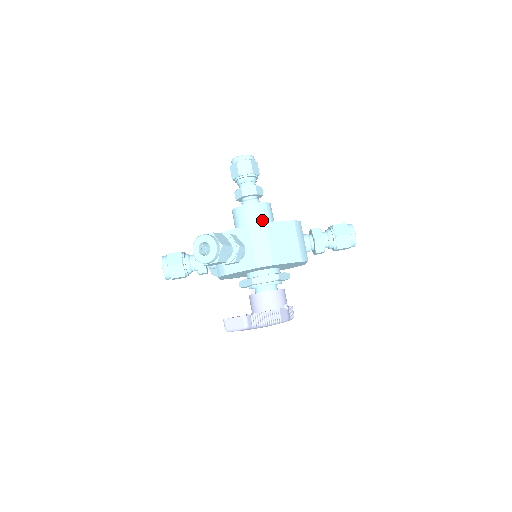
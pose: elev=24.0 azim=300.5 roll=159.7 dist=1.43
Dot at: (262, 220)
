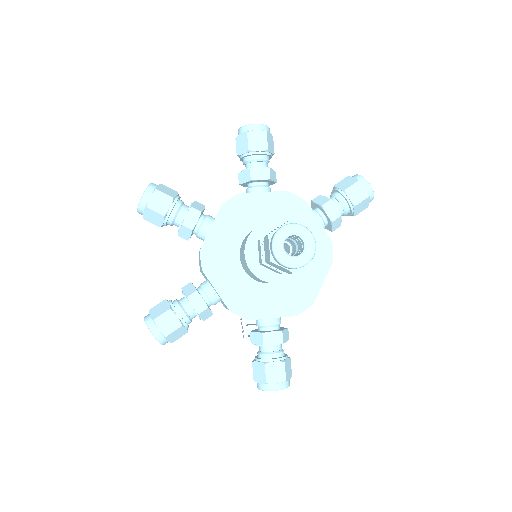
Dot at: occluded
